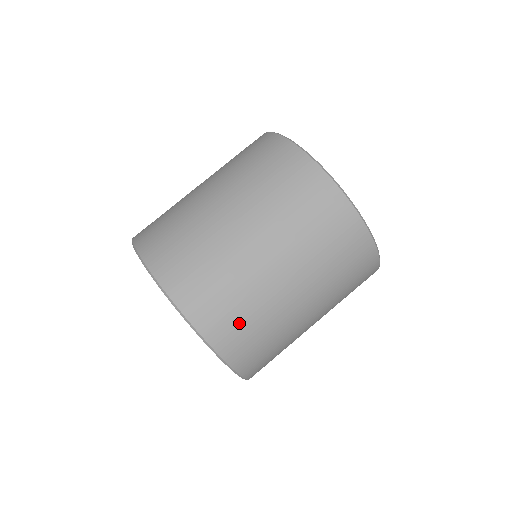
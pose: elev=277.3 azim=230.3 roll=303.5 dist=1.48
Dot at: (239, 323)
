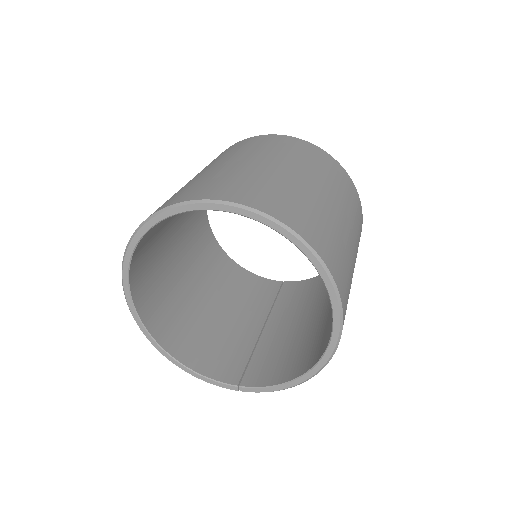
Dot at: (333, 246)
